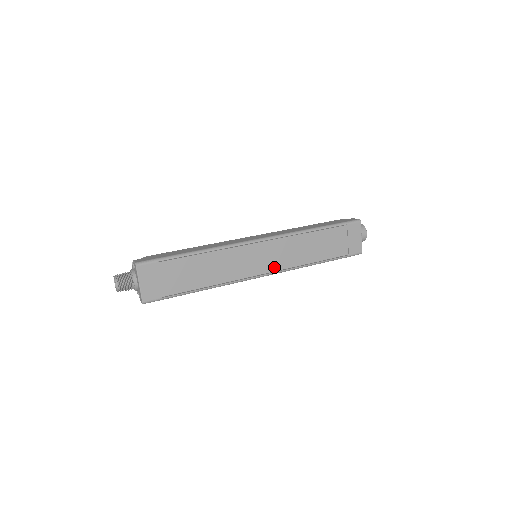
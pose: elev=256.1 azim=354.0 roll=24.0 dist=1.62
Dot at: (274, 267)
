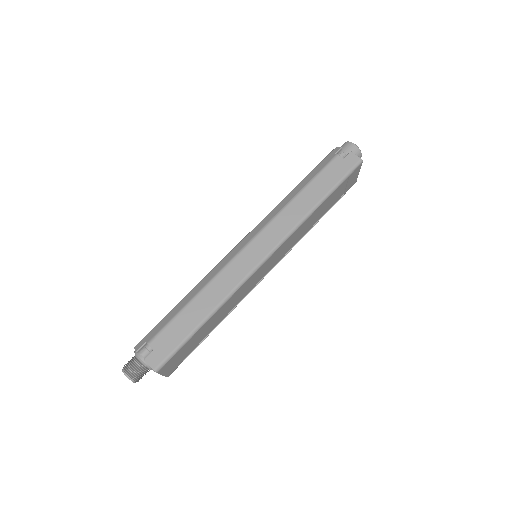
Dot at: (278, 260)
